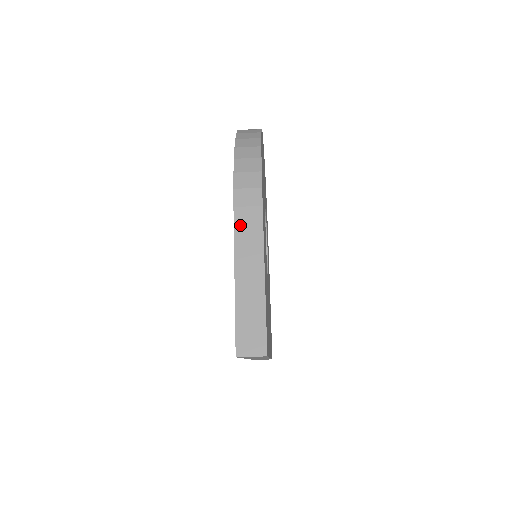
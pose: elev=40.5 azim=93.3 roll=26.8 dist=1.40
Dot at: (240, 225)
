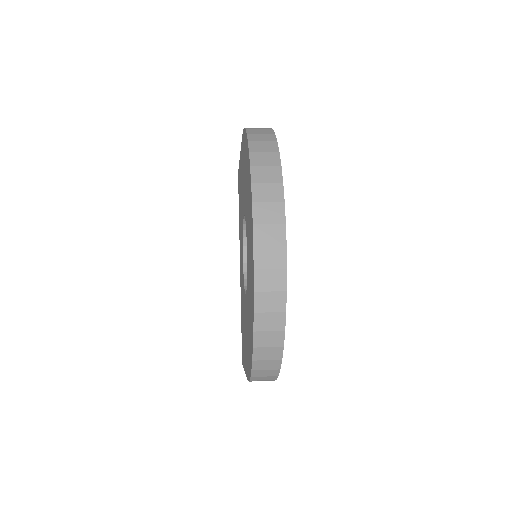
Dot at: occluded
